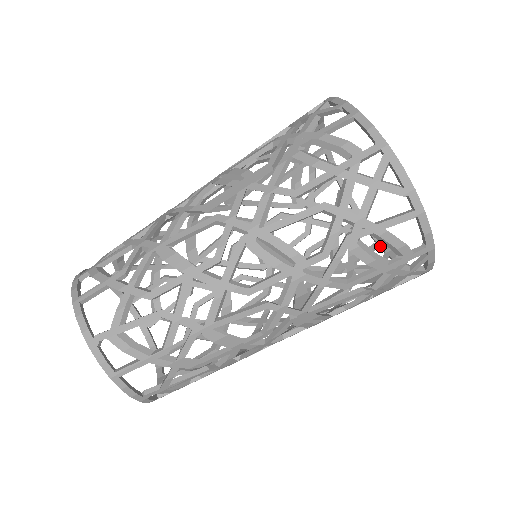
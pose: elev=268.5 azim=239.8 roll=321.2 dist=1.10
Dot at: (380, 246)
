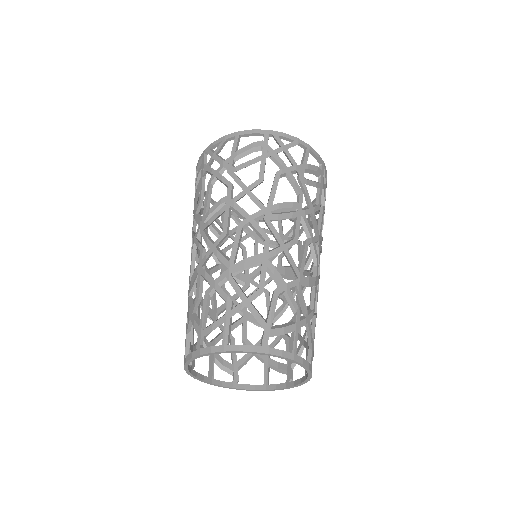
Dot at: occluded
